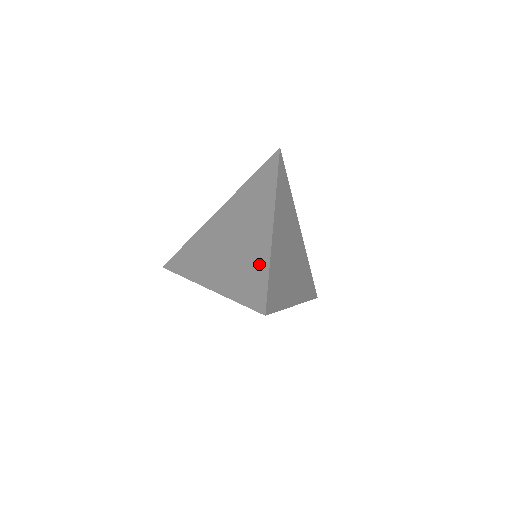
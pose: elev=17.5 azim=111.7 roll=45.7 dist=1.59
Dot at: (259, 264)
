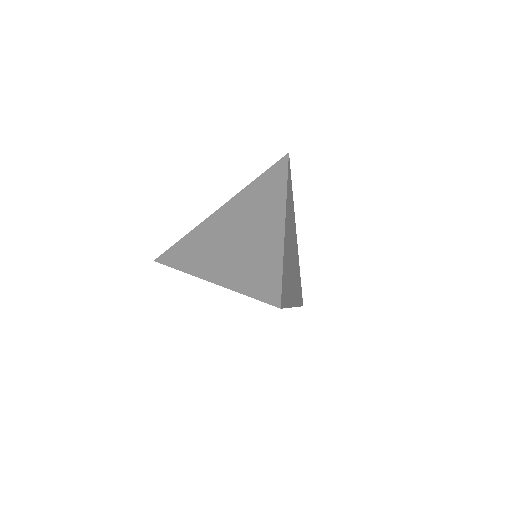
Dot at: (271, 259)
